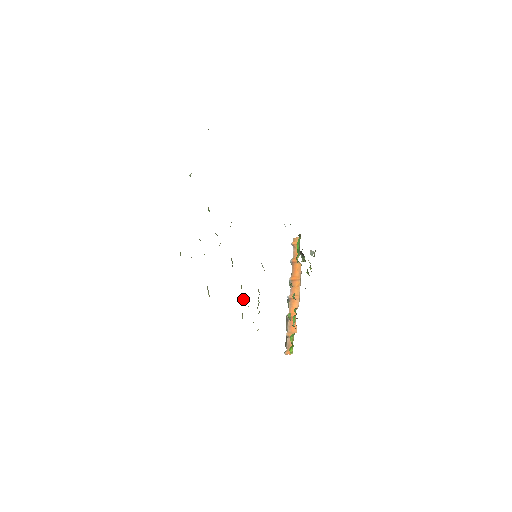
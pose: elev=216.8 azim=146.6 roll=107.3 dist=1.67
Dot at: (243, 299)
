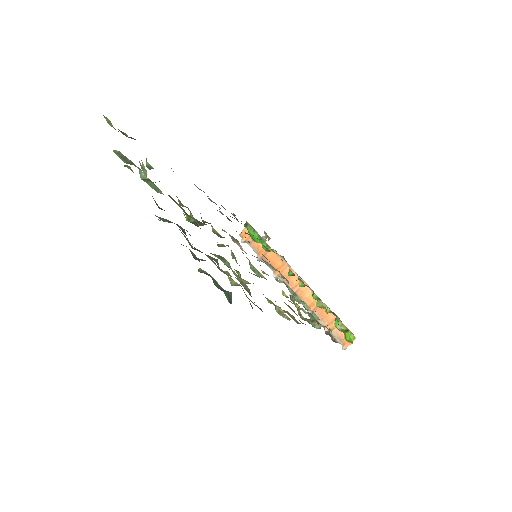
Dot at: (298, 307)
